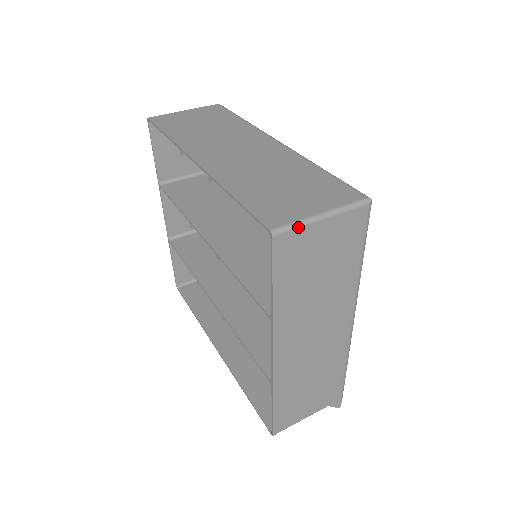
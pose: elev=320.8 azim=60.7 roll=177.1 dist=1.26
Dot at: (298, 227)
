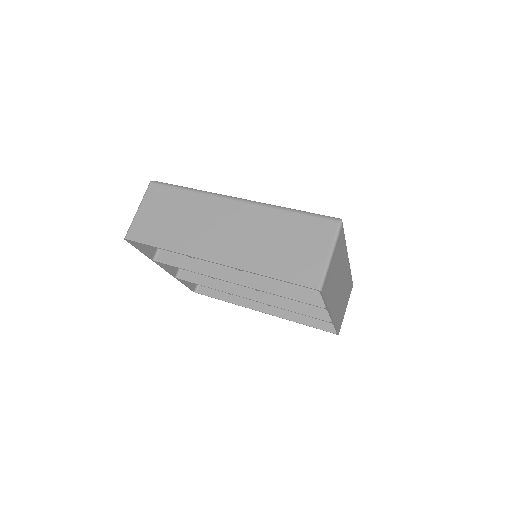
Dot at: (326, 274)
